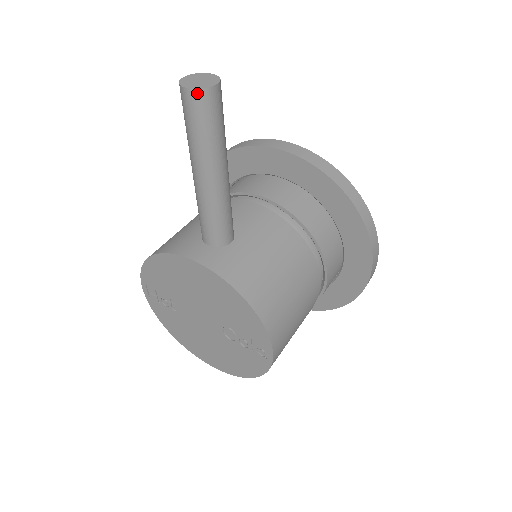
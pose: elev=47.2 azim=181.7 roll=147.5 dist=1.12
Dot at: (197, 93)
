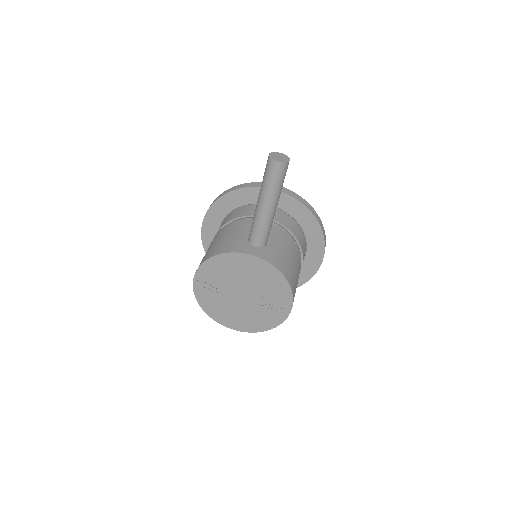
Dot at: (282, 164)
